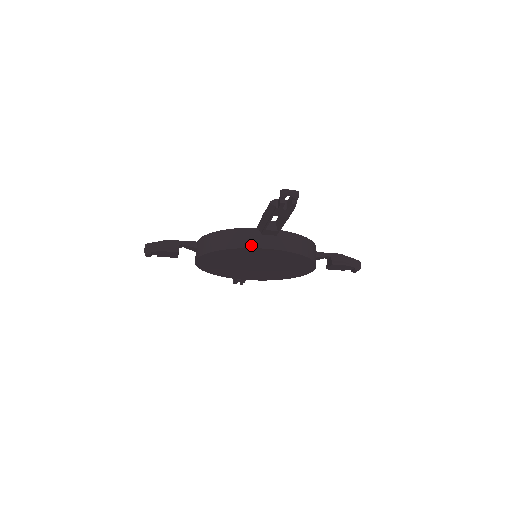
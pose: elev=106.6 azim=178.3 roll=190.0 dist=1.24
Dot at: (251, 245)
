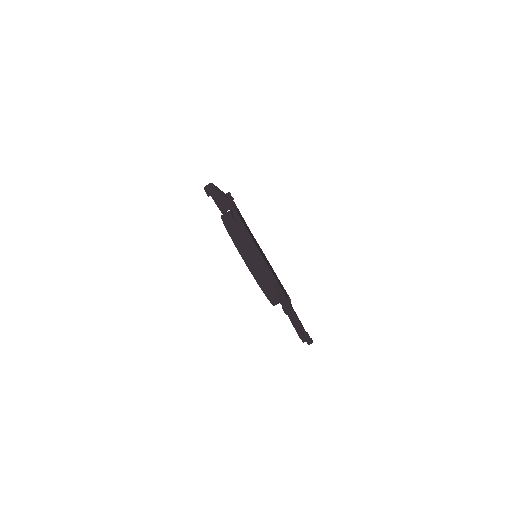
Dot at: (261, 284)
